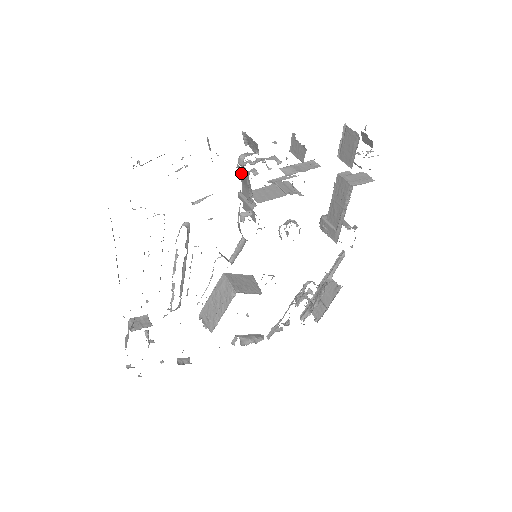
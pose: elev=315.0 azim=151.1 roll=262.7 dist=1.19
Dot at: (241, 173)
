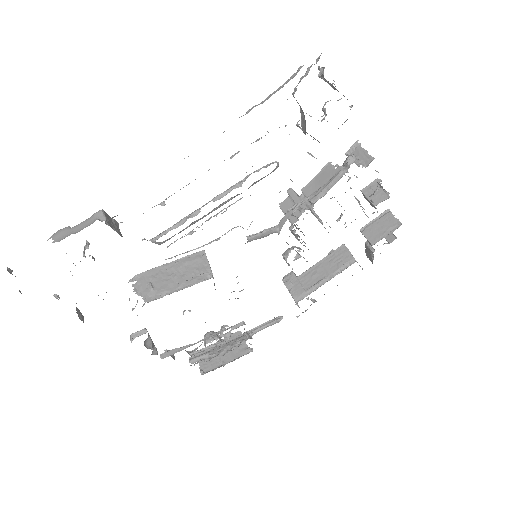
Dot at: (326, 171)
